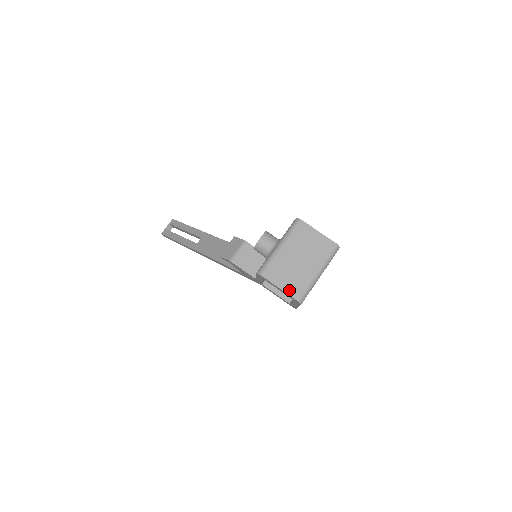
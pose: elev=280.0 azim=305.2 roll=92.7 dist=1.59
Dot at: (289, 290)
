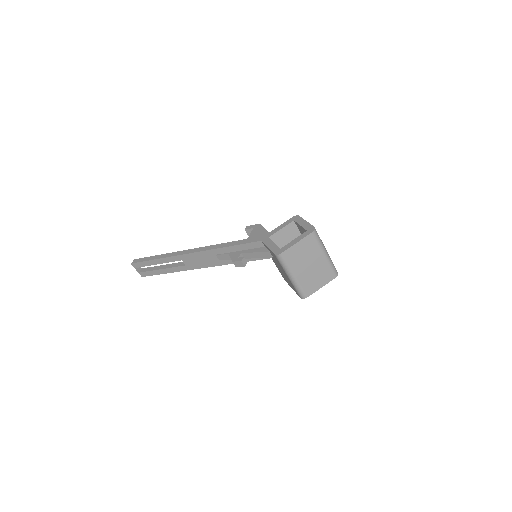
Dot at: occluded
